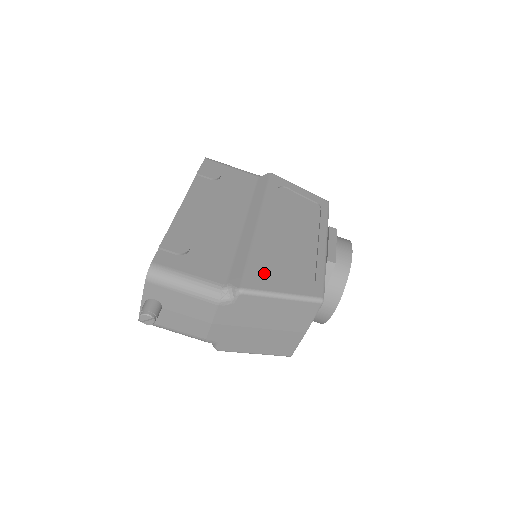
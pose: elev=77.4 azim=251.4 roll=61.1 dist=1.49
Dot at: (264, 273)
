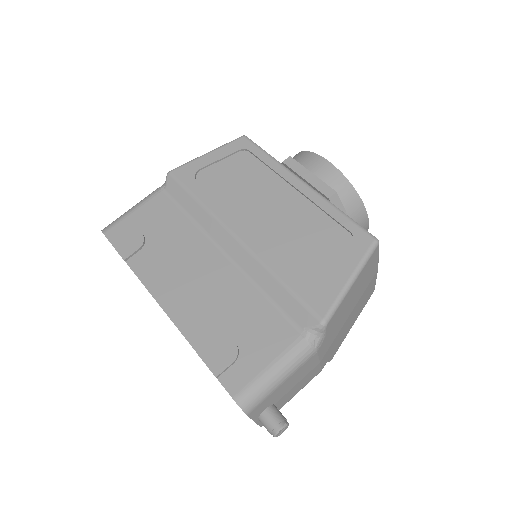
Dot at: (311, 281)
